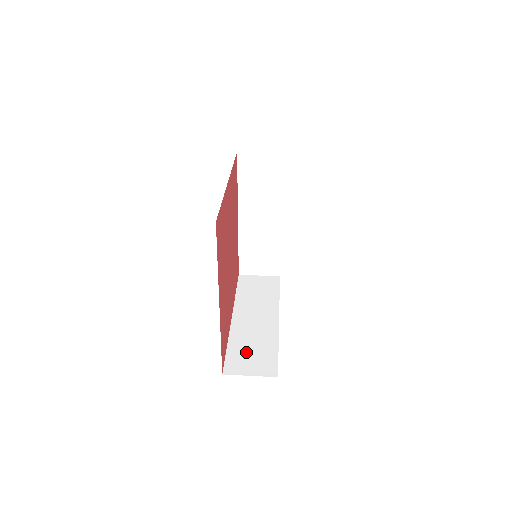
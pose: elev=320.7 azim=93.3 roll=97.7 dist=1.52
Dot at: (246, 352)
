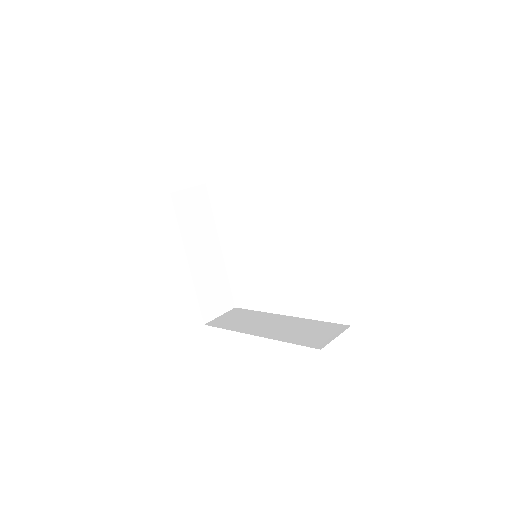
Dot at: (307, 335)
